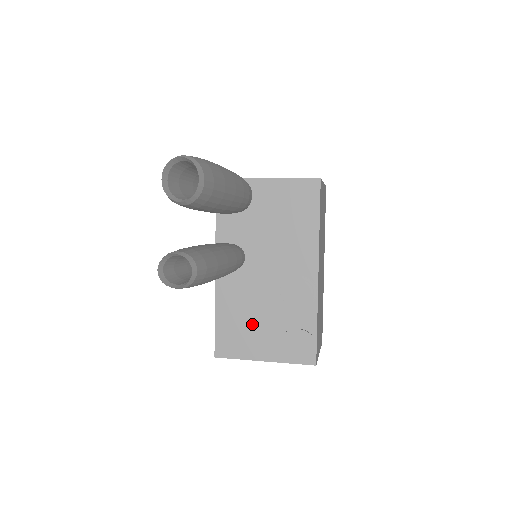
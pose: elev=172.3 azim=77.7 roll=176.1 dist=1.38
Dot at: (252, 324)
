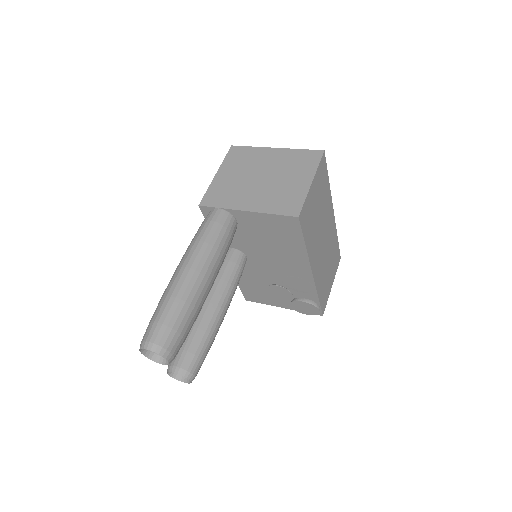
Dot at: occluded
